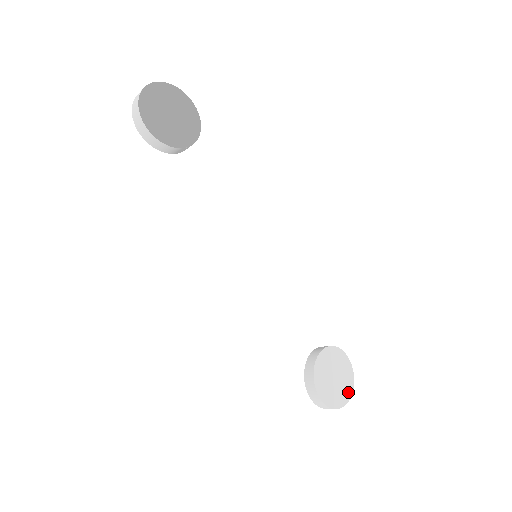
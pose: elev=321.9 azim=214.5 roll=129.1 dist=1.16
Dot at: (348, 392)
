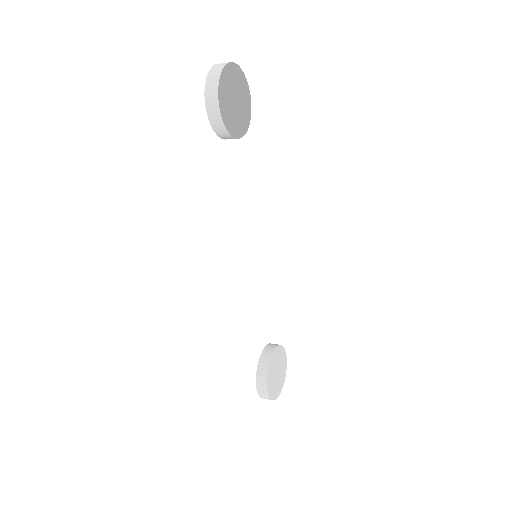
Dot at: (281, 386)
